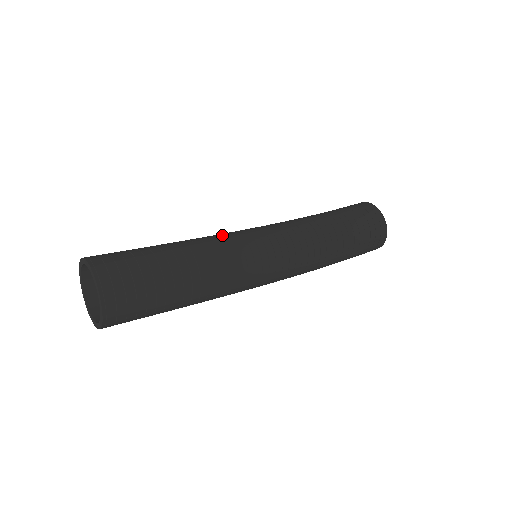
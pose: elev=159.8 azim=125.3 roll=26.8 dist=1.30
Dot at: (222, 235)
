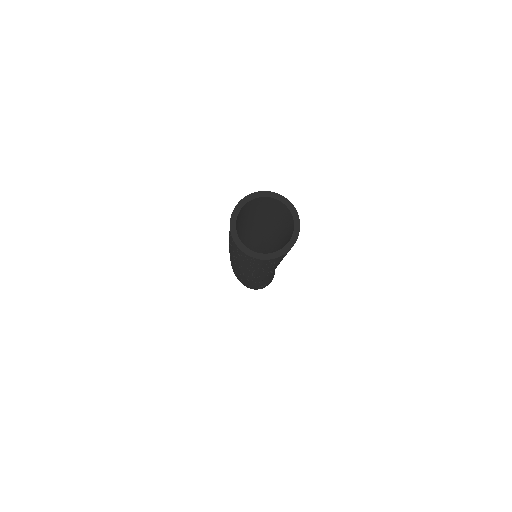
Dot at: occluded
